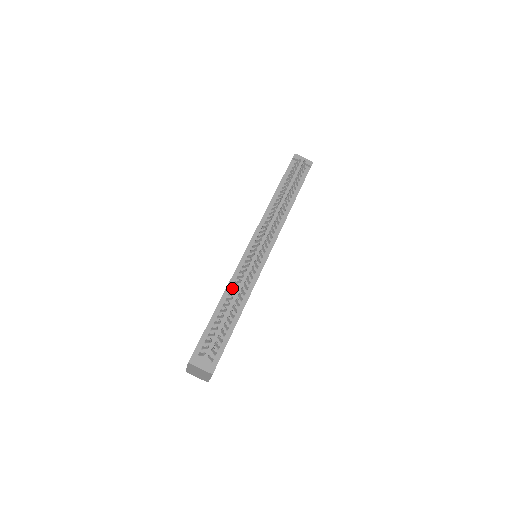
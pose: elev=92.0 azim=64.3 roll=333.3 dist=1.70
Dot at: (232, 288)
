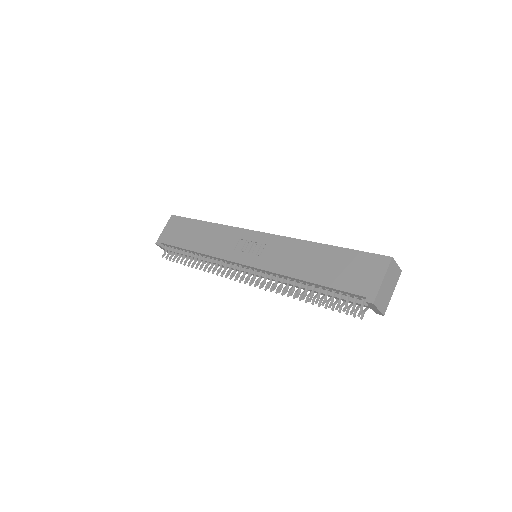
Dot at: (207, 258)
